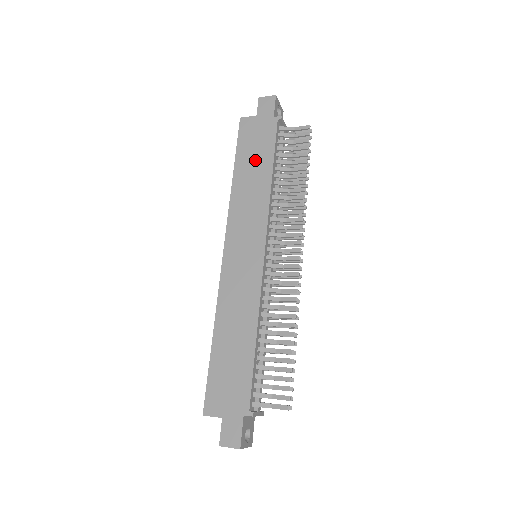
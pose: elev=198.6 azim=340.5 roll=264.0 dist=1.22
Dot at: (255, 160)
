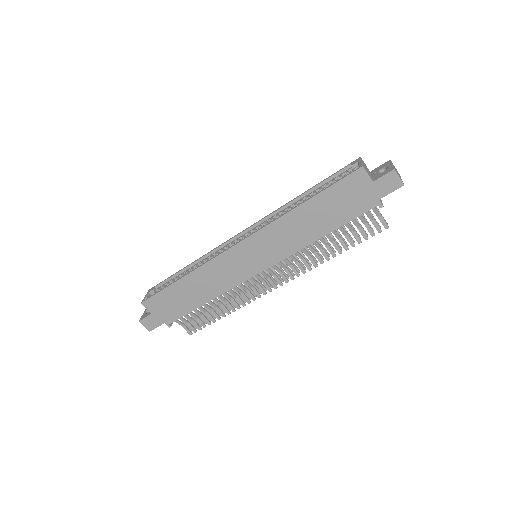
Dot at: (328, 213)
